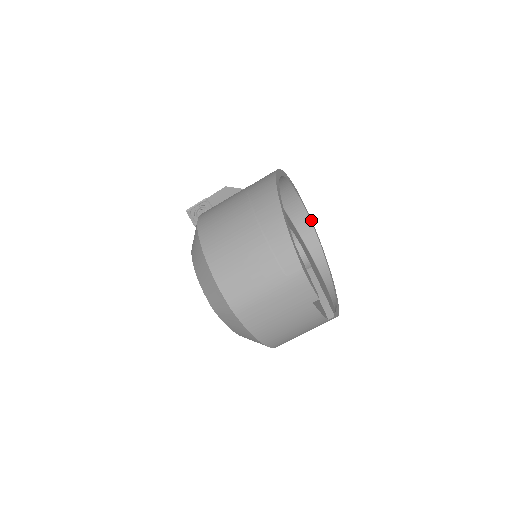
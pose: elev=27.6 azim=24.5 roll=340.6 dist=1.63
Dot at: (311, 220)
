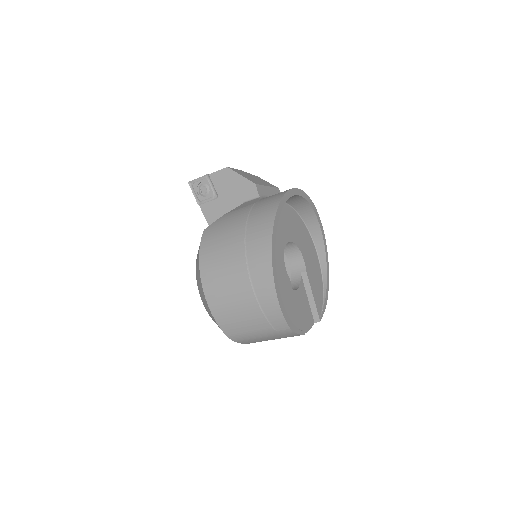
Dot at: (313, 205)
